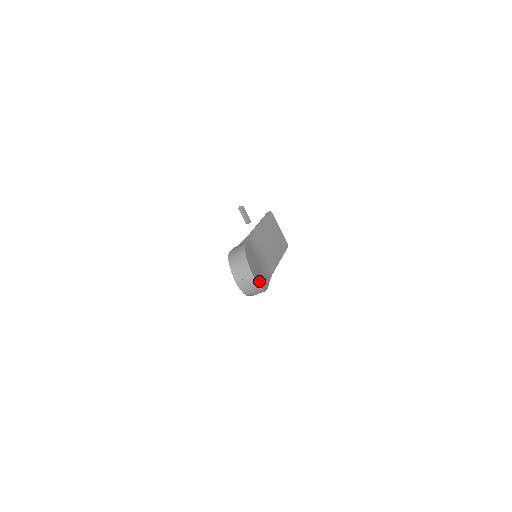
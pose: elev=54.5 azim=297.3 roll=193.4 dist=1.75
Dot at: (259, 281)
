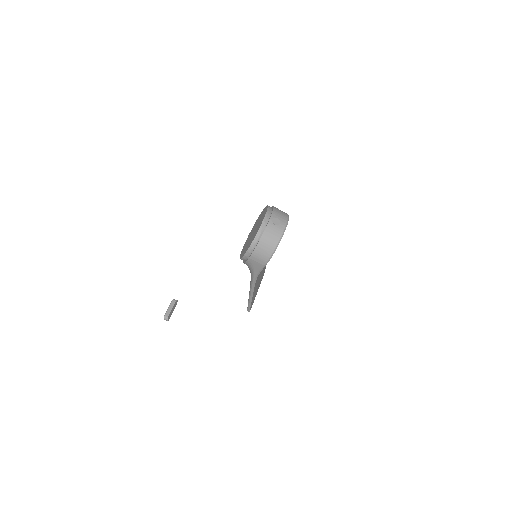
Dot at: occluded
